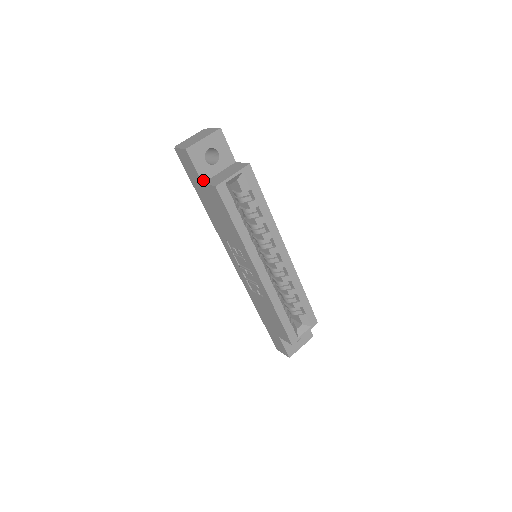
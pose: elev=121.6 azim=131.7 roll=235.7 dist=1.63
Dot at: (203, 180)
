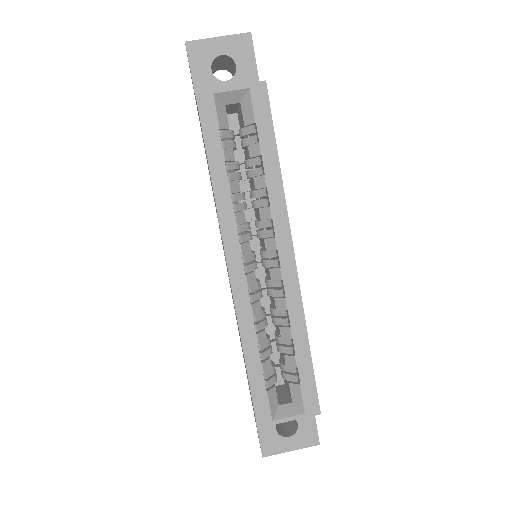
Dot at: occluded
